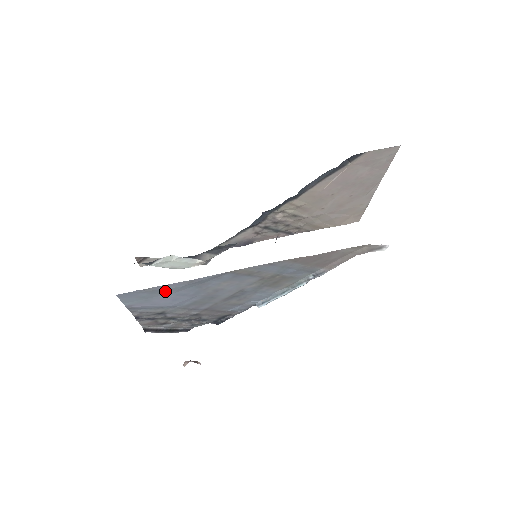
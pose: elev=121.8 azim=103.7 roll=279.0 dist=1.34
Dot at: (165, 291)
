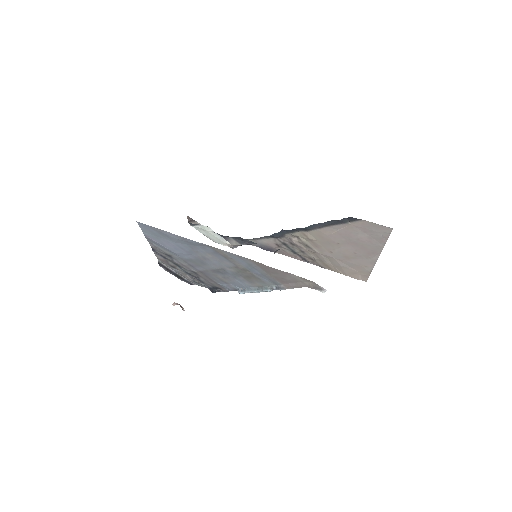
Dot at: (168, 237)
